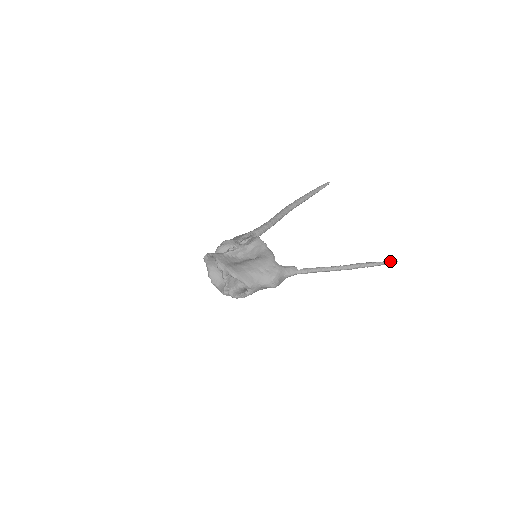
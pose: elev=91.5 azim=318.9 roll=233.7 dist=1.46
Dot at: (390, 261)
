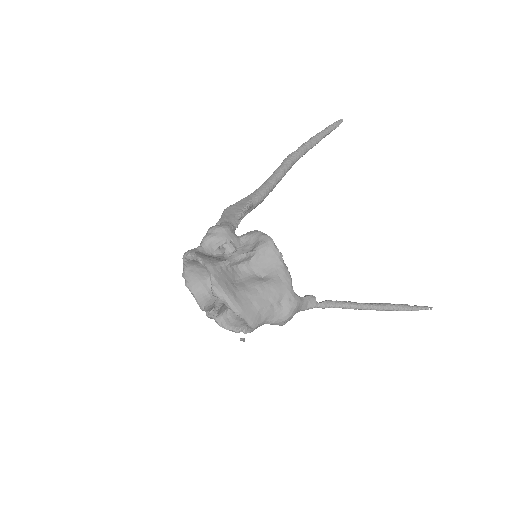
Dot at: (427, 307)
